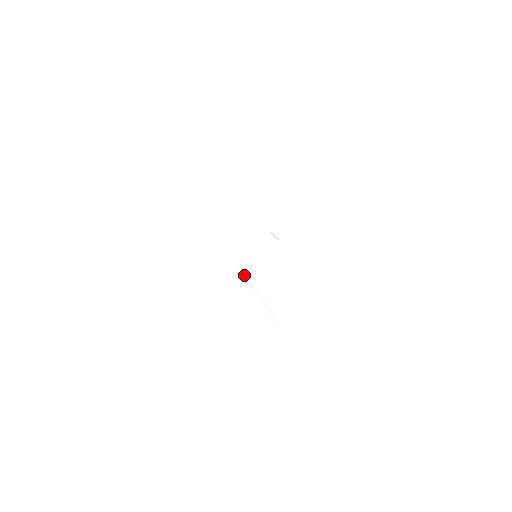
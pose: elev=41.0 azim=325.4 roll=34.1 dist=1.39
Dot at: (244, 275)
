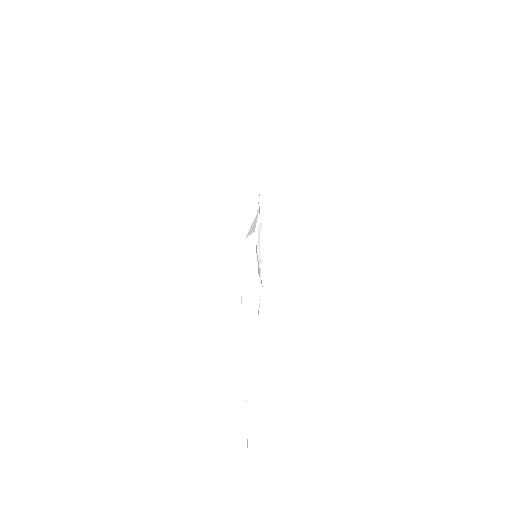
Dot at: (257, 217)
